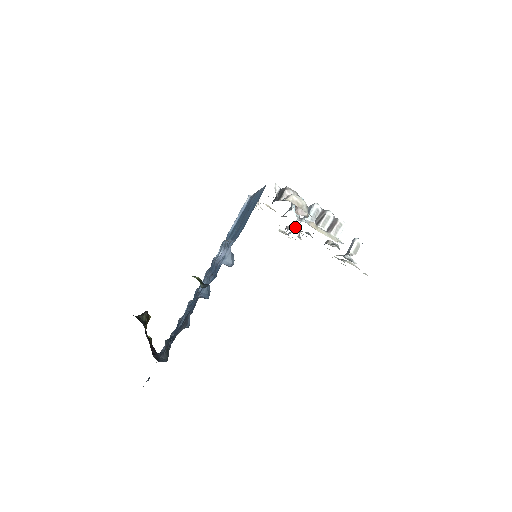
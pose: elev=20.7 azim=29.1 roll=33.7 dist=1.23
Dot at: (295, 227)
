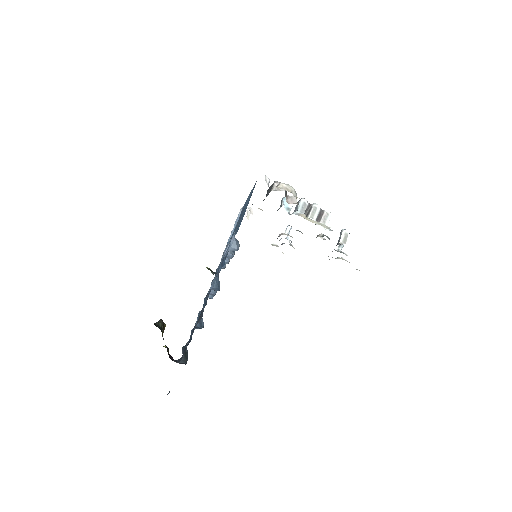
Dot at: (286, 234)
